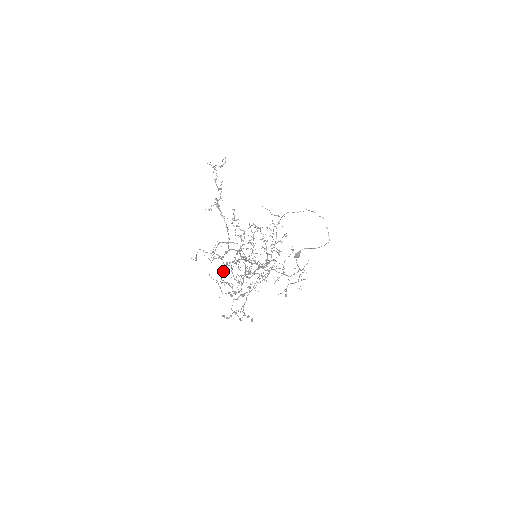
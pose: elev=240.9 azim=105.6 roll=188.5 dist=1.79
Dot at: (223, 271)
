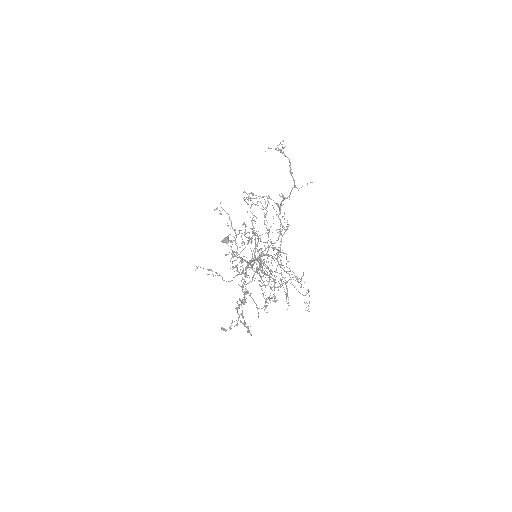
Dot at: (263, 282)
